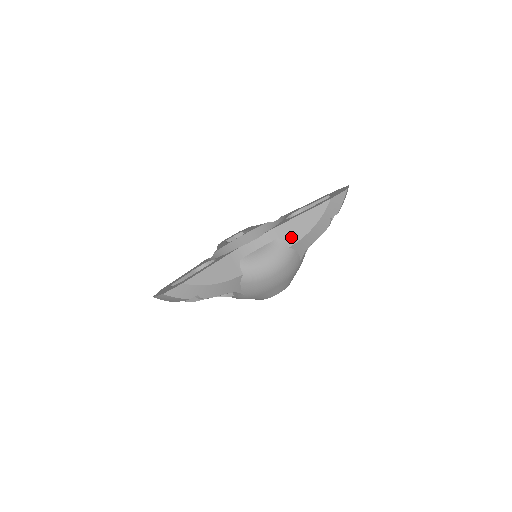
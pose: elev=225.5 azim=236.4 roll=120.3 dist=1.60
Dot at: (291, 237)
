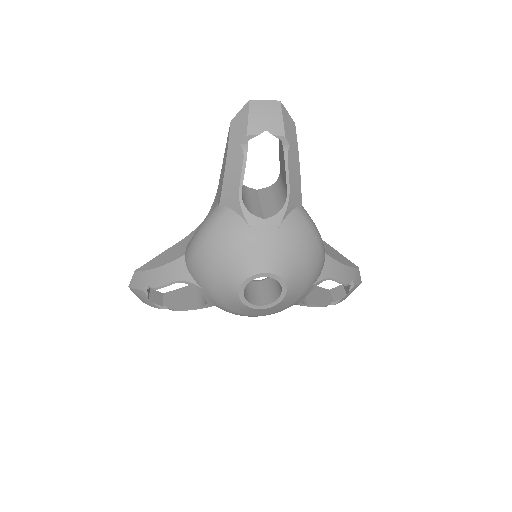
Dot at: (220, 193)
